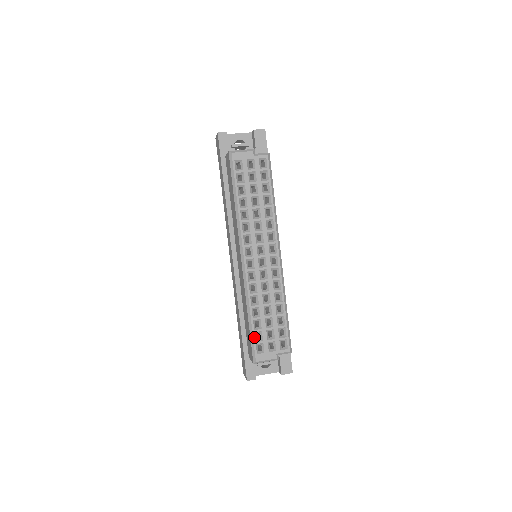
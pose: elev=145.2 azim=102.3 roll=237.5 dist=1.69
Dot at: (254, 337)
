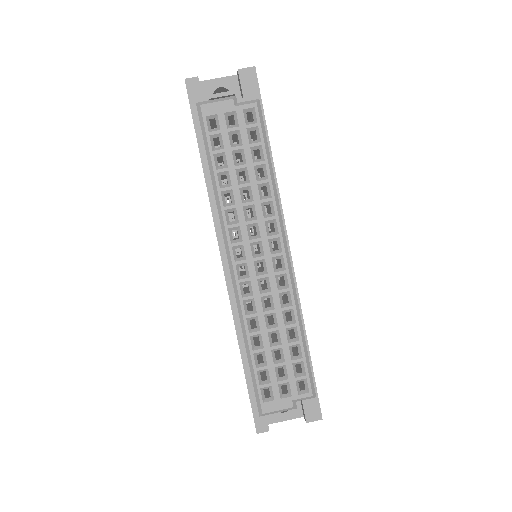
Dot at: (257, 378)
